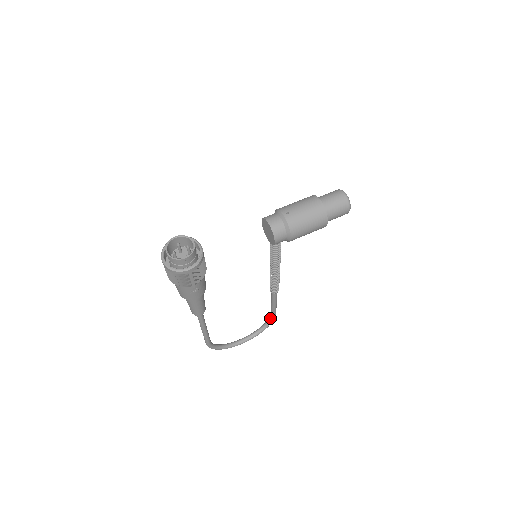
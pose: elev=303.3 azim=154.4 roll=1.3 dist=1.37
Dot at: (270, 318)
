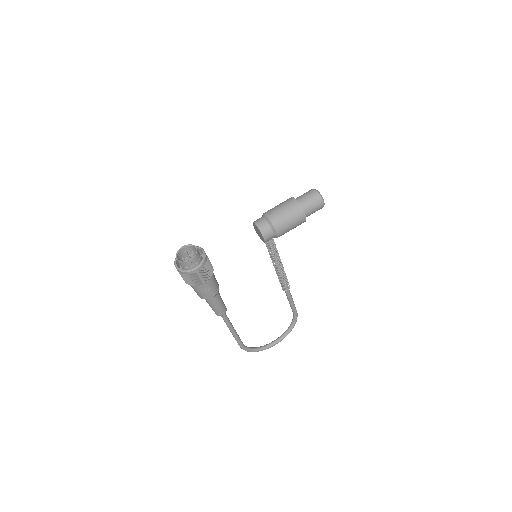
Dot at: (293, 317)
